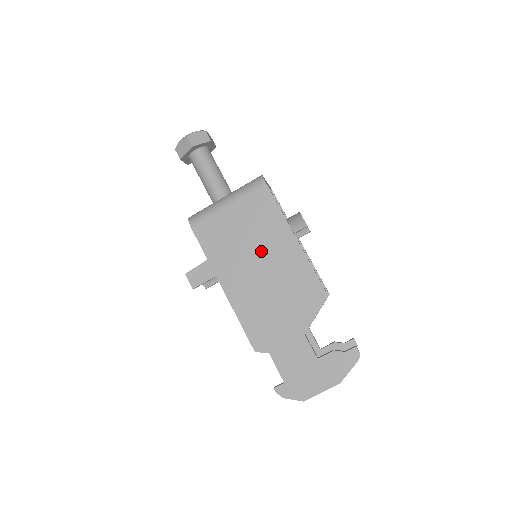
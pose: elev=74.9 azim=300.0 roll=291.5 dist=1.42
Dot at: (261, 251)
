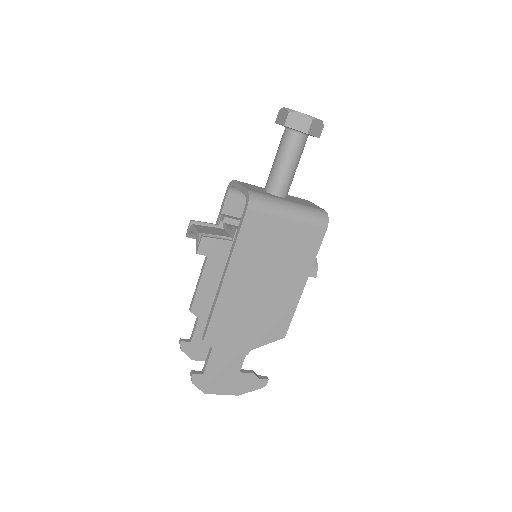
Dot at: (277, 274)
